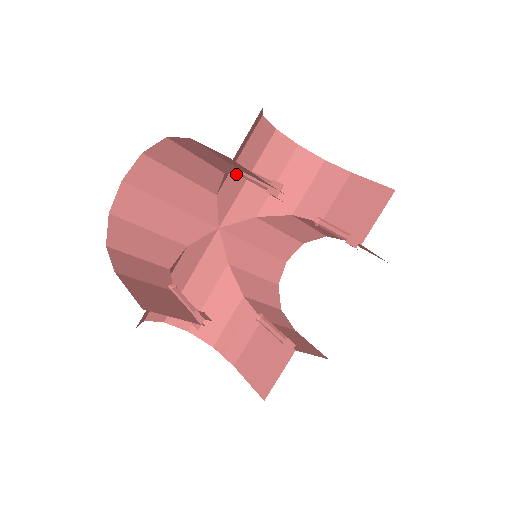
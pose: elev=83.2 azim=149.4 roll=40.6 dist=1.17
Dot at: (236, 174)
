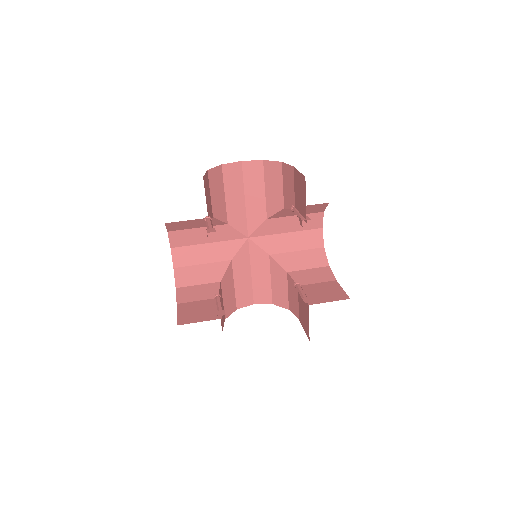
Dot at: (291, 207)
